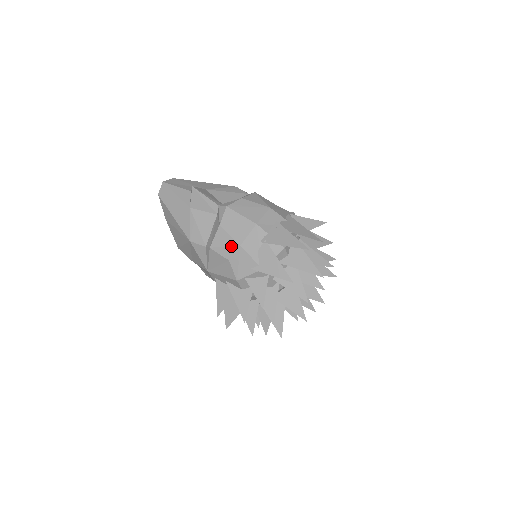
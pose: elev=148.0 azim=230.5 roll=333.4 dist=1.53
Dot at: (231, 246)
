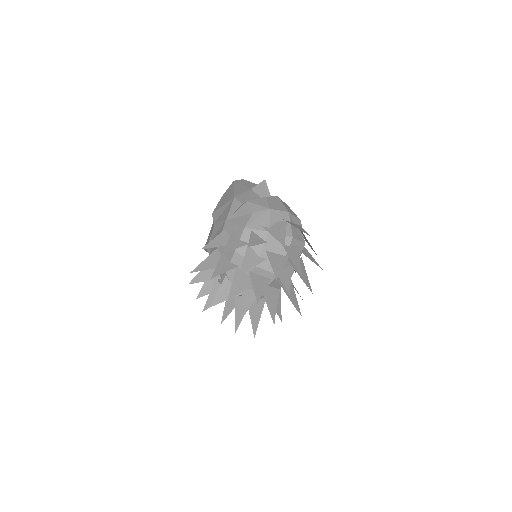
Dot at: (263, 206)
